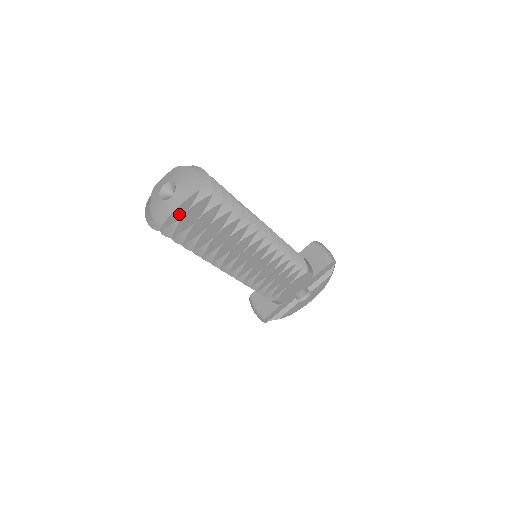
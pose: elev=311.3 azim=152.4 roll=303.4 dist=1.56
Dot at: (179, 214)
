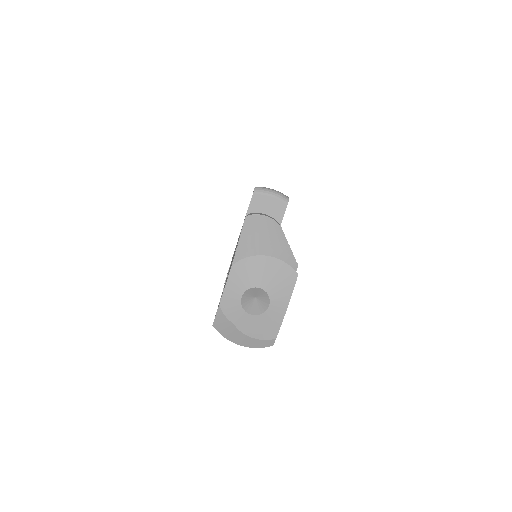
Dot at: occluded
